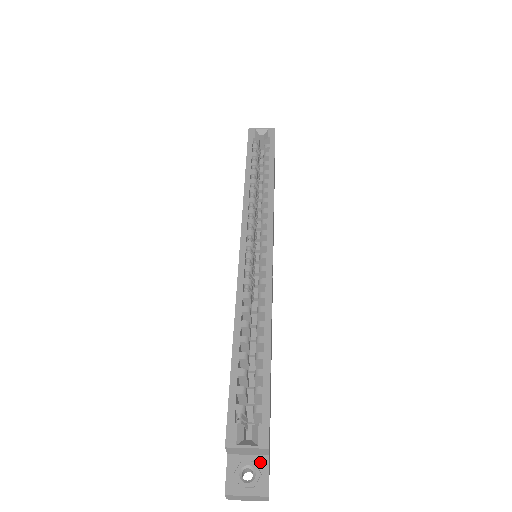
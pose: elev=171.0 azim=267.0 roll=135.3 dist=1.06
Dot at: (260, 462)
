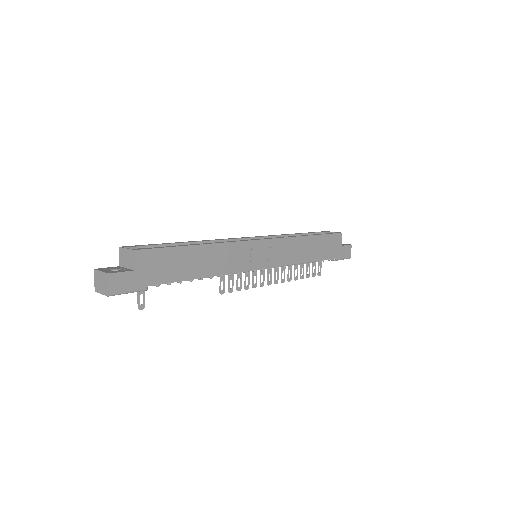
Dot at: (127, 270)
